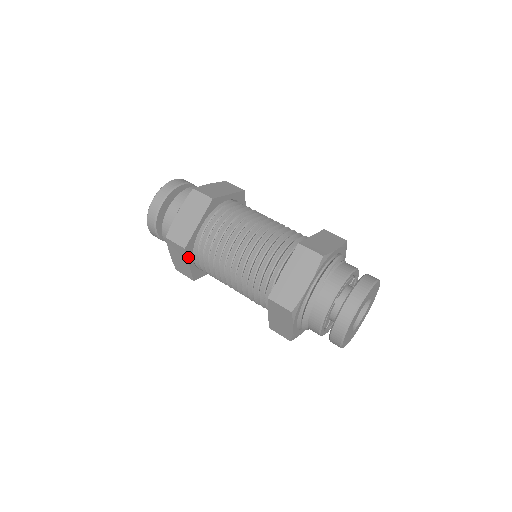
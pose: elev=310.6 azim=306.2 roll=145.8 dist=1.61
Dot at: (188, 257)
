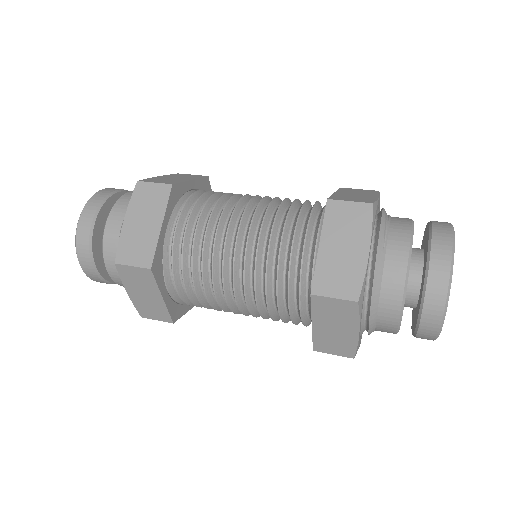
Dot at: (158, 284)
